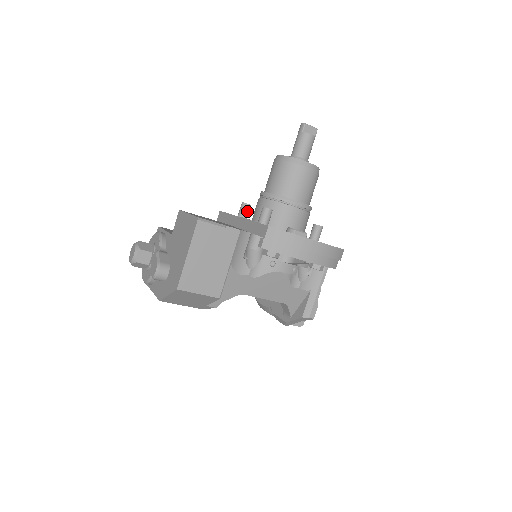
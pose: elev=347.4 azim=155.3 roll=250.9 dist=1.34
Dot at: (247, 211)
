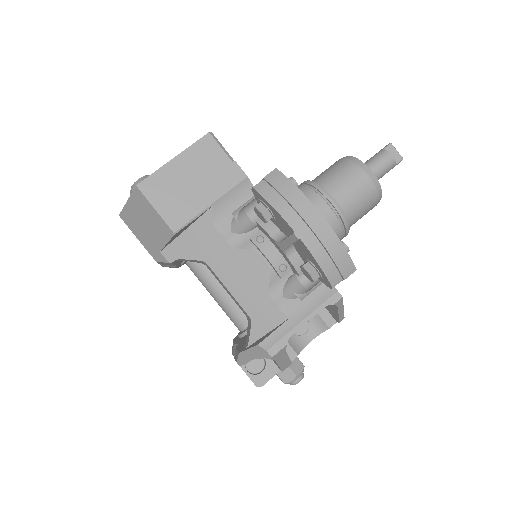
Dot at: occluded
